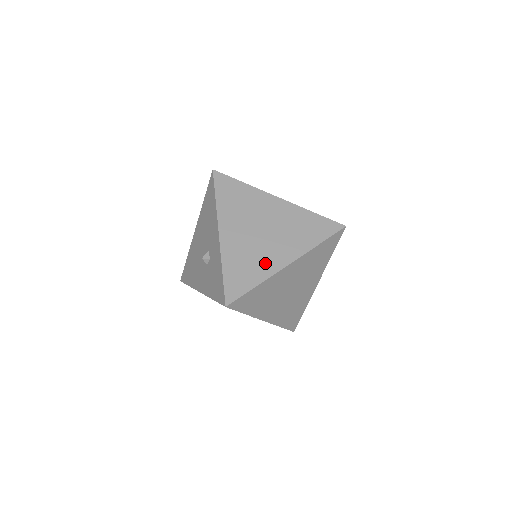
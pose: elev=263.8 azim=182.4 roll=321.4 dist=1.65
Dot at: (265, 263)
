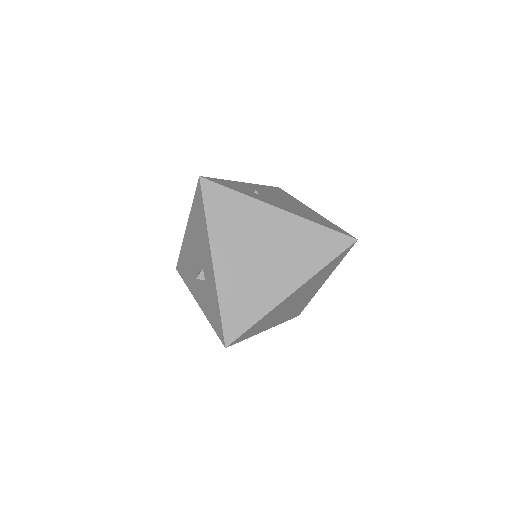
Dot at: (266, 294)
